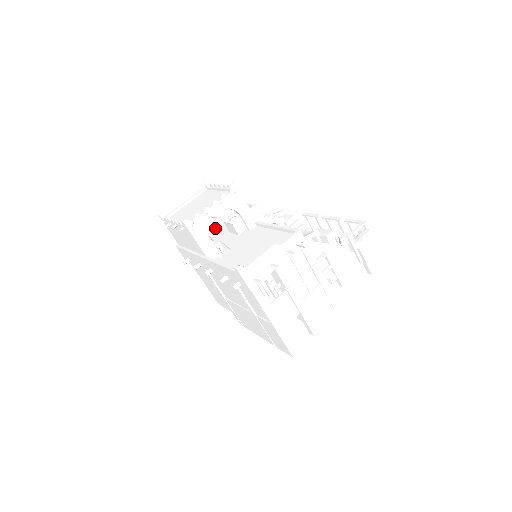
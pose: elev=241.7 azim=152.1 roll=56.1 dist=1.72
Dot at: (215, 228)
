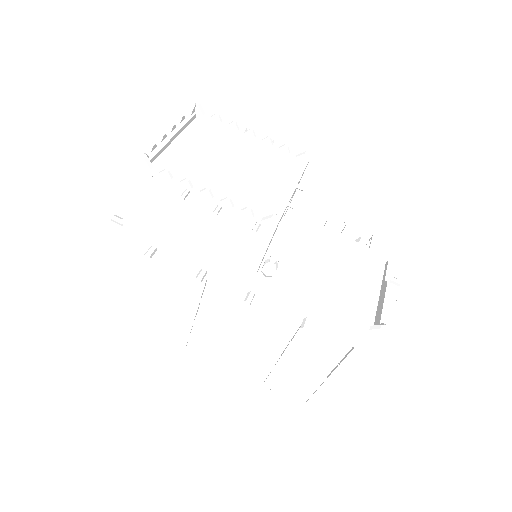
Dot at: occluded
